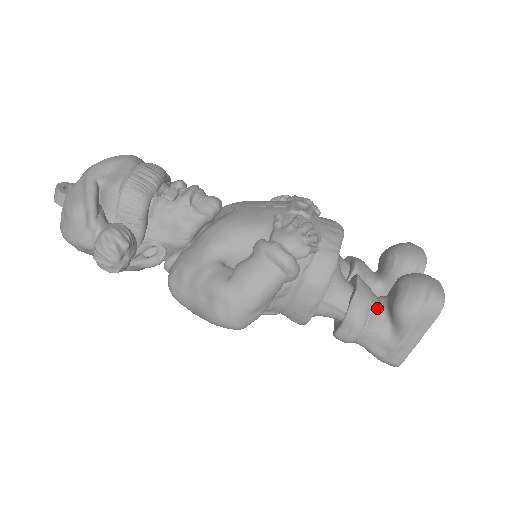
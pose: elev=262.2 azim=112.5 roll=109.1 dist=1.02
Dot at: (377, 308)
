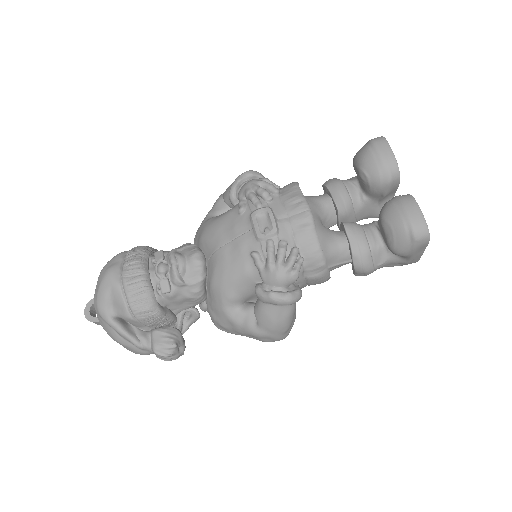
Dot at: (376, 248)
